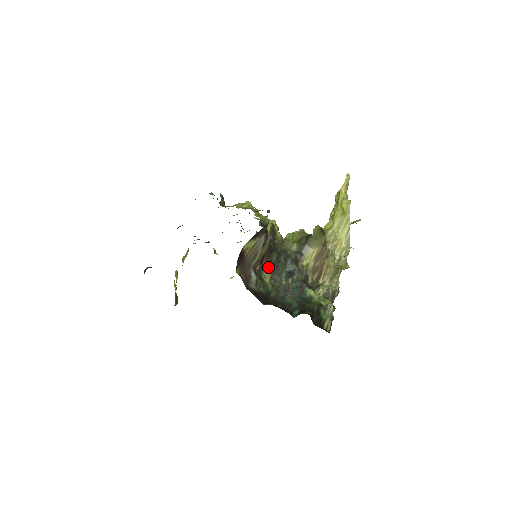
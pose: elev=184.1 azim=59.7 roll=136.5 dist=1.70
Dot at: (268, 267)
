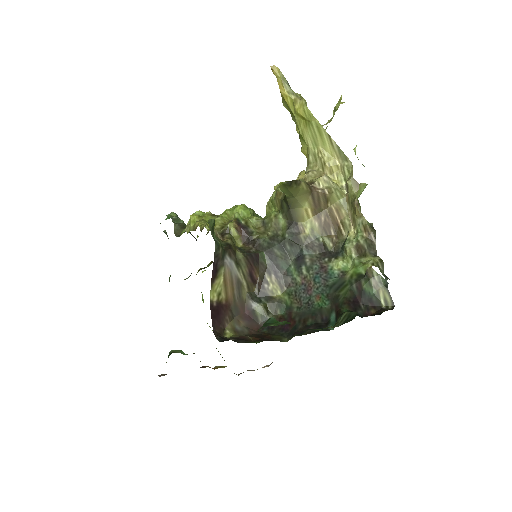
Dot at: (267, 277)
